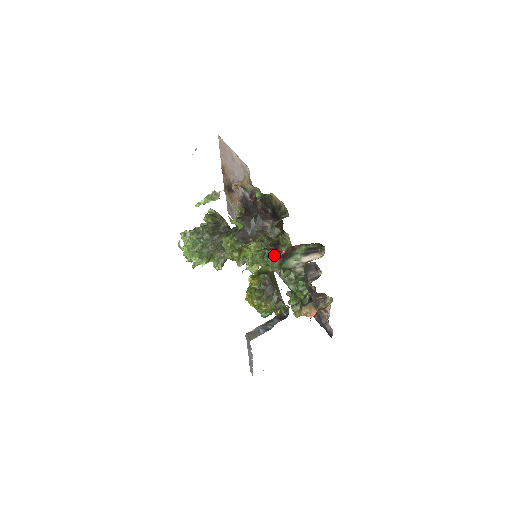
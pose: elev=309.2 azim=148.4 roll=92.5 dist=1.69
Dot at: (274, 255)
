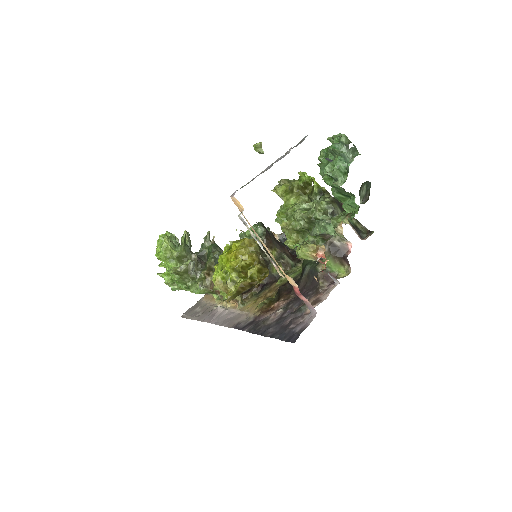
Dot at: occluded
